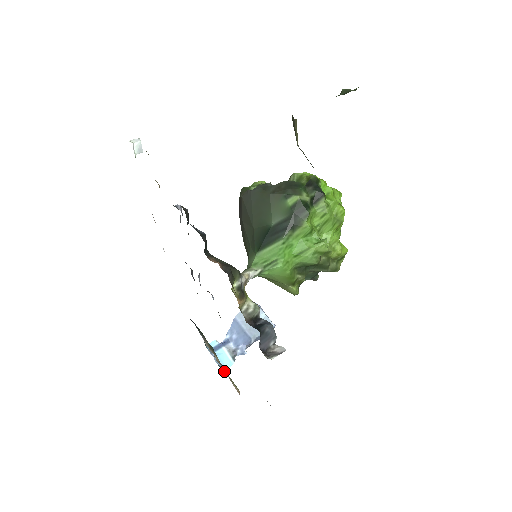
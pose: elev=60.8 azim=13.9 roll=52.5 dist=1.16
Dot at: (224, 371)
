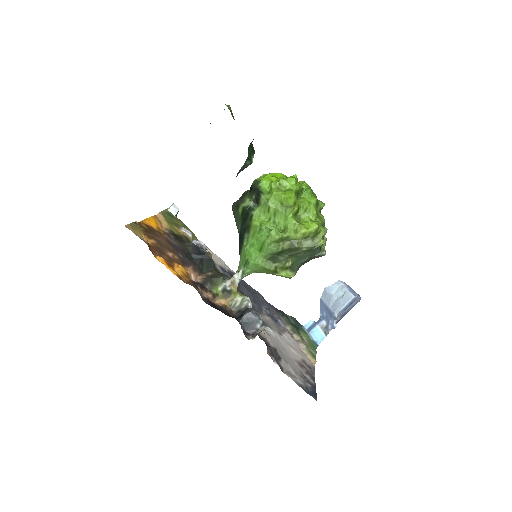
Dot at: occluded
